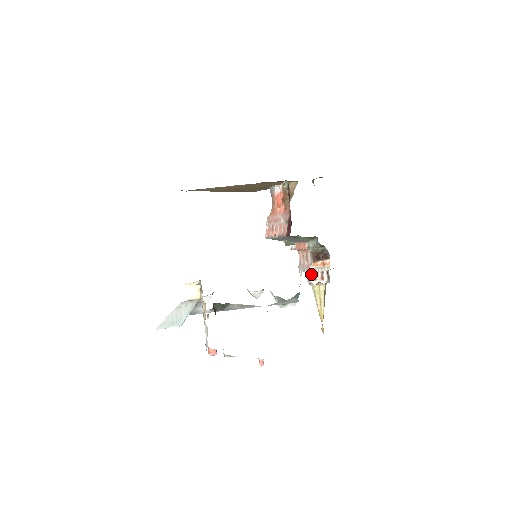
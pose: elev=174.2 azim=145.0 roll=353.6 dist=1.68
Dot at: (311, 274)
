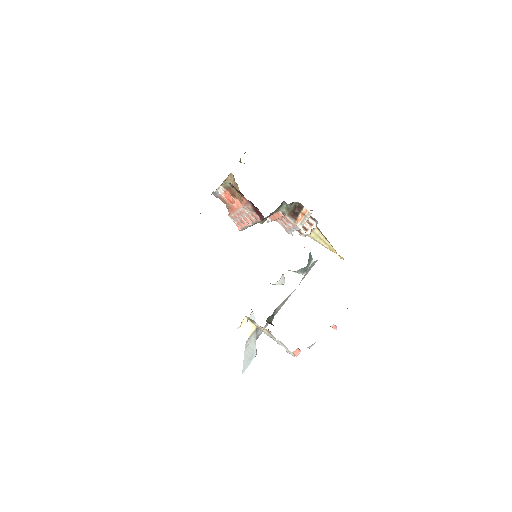
Dot at: (302, 230)
